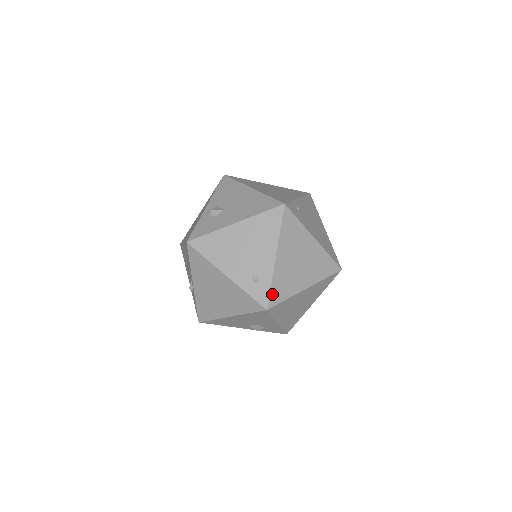
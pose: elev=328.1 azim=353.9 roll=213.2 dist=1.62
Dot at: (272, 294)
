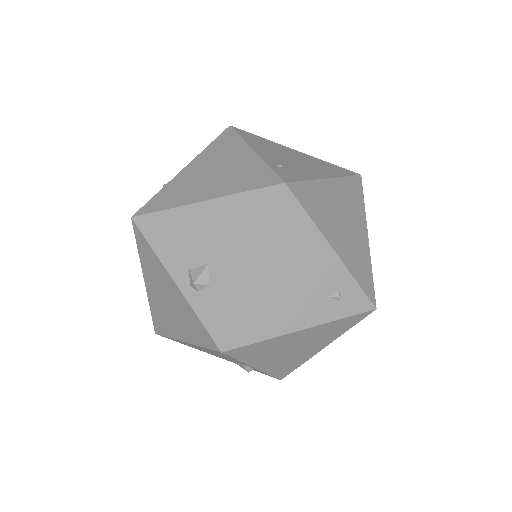
Dot at: (365, 289)
